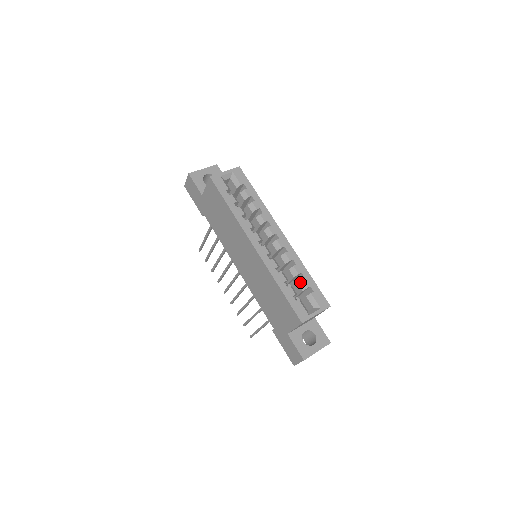
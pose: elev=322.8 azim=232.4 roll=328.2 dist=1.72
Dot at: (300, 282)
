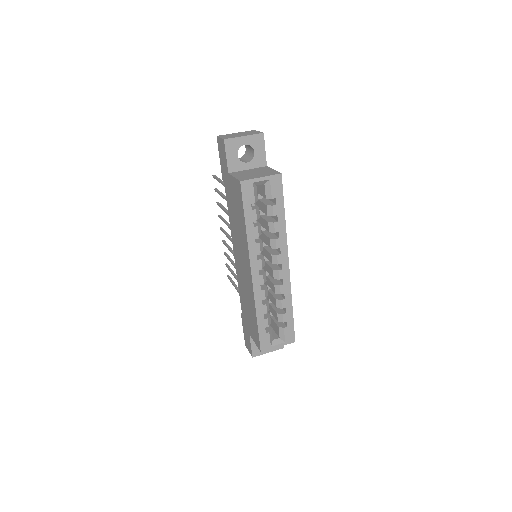
Dot at: (280, 315)
